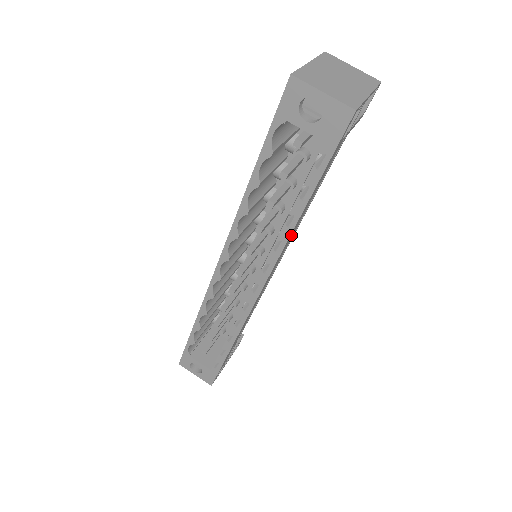
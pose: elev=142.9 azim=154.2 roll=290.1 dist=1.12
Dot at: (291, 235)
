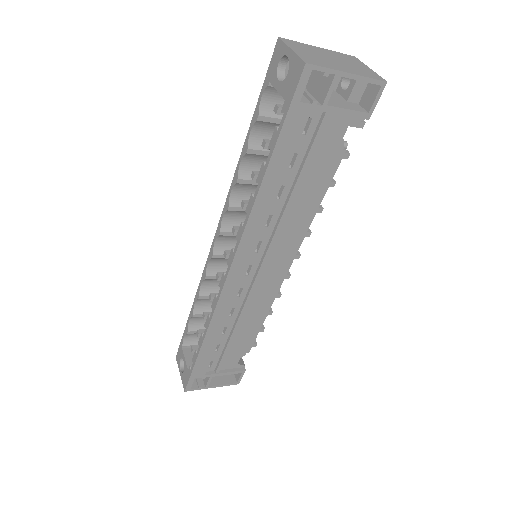
Dot at: (259, 212)
